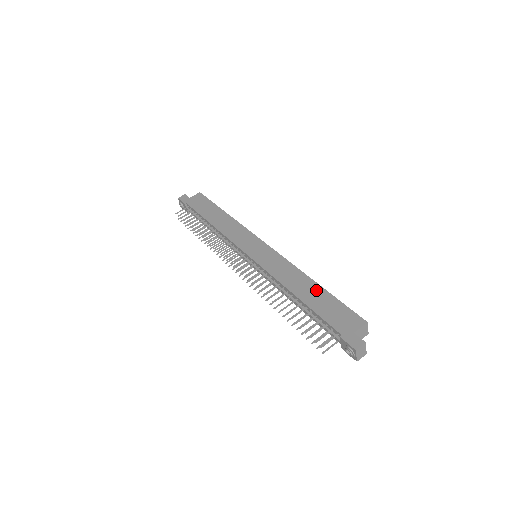
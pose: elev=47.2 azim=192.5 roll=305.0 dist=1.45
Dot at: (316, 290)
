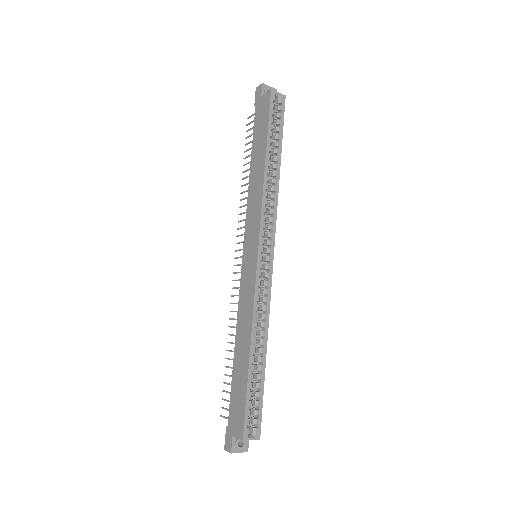
Dot at: (244, 363)
